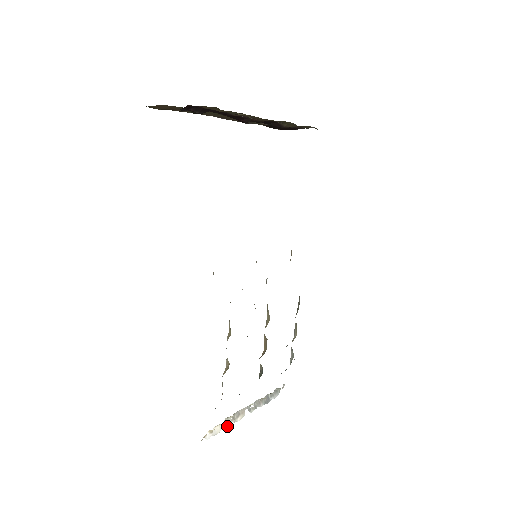
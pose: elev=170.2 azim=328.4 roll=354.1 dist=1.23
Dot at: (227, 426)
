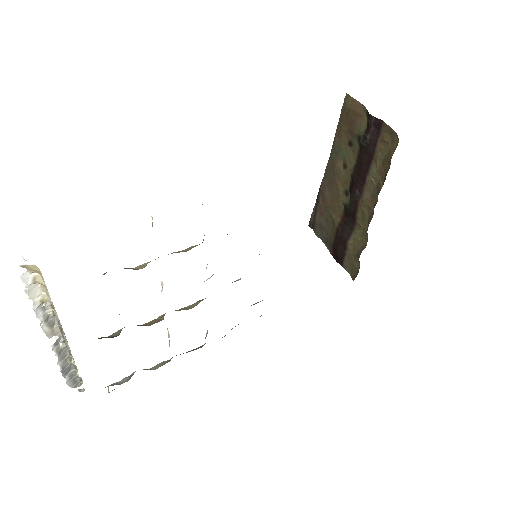
Dot at: (38, 310)
